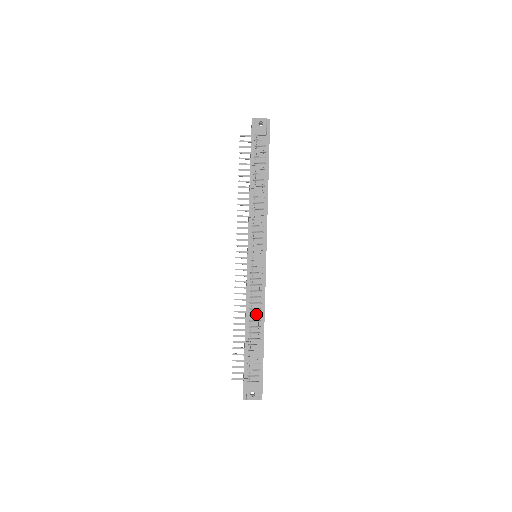
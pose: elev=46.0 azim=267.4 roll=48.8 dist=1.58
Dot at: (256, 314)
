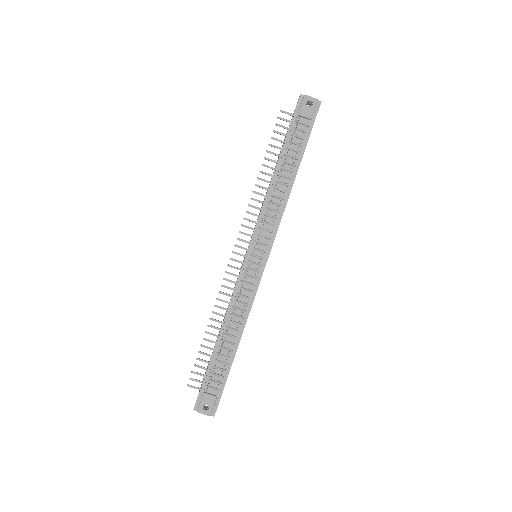
Dot at: (236, 322)
